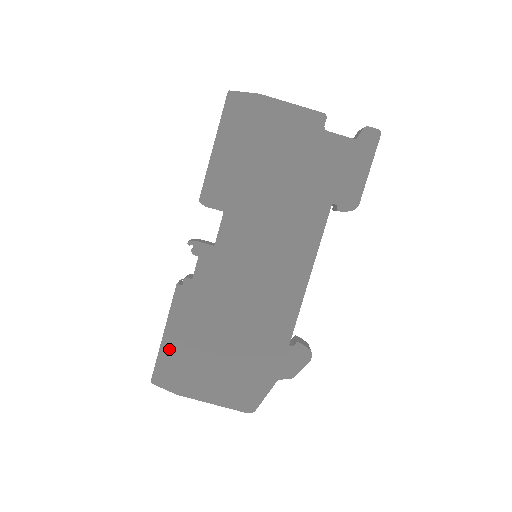
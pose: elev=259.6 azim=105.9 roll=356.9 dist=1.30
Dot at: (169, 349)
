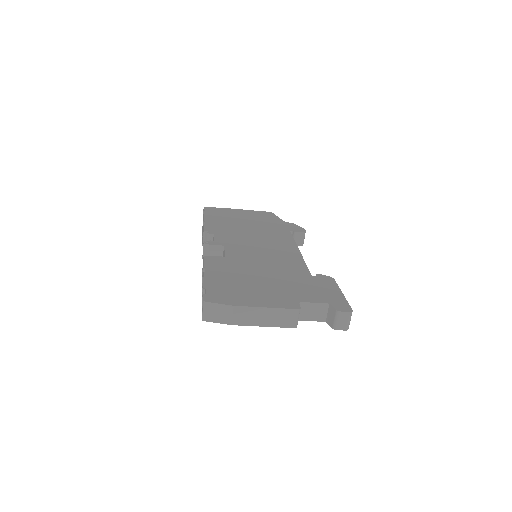
Dot at: occluded
